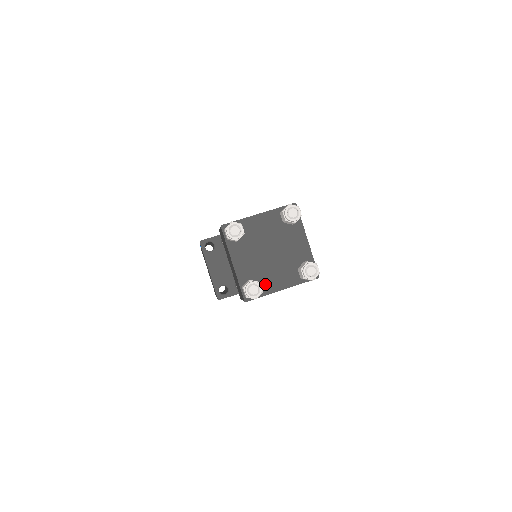
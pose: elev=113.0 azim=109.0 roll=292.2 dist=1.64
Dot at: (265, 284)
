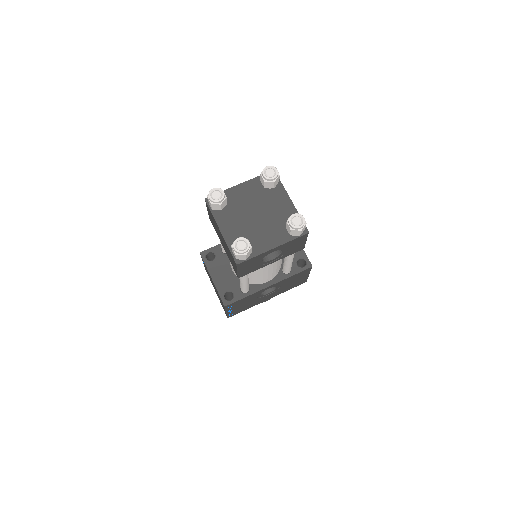
Dot at: (255, 245)
